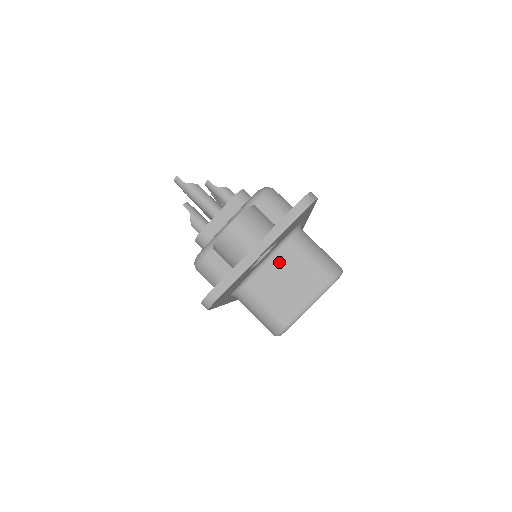
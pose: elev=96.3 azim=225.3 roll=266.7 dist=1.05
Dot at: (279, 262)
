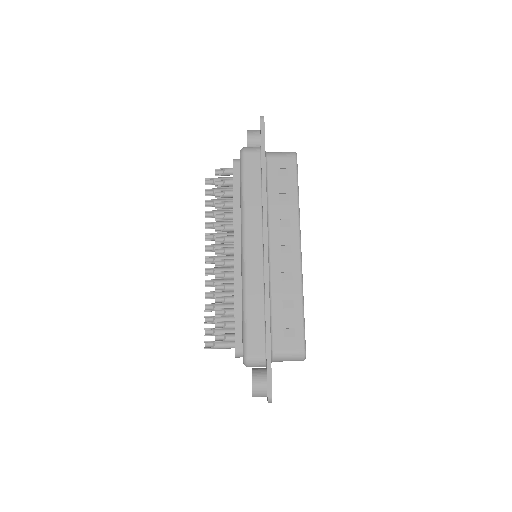
Dot at: occluded
